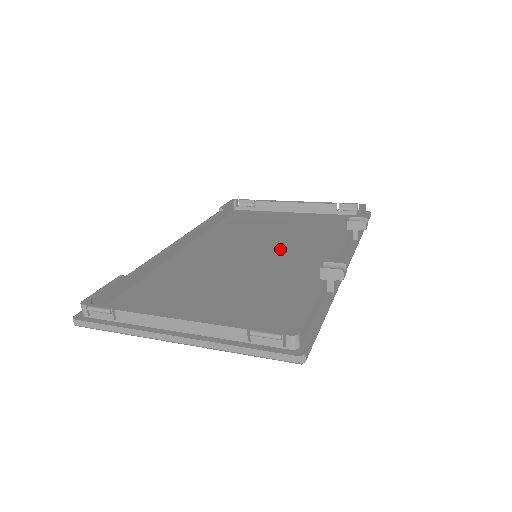
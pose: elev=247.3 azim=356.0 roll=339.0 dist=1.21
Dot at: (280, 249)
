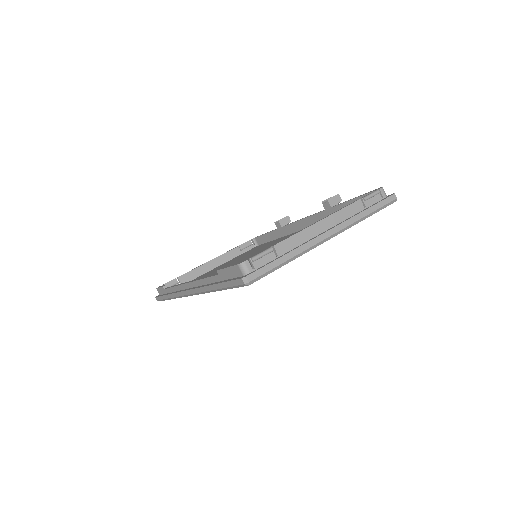
Dot at: (260, 251)
